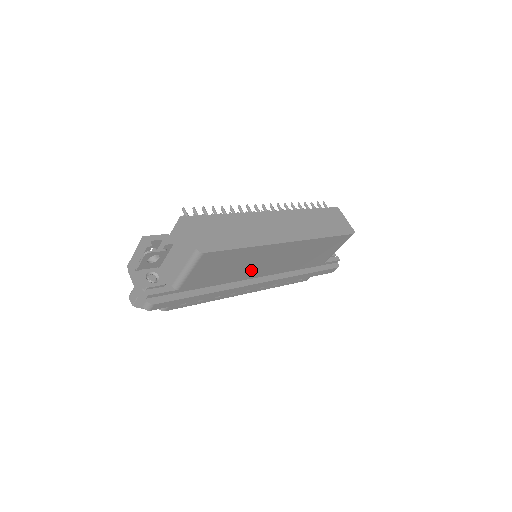
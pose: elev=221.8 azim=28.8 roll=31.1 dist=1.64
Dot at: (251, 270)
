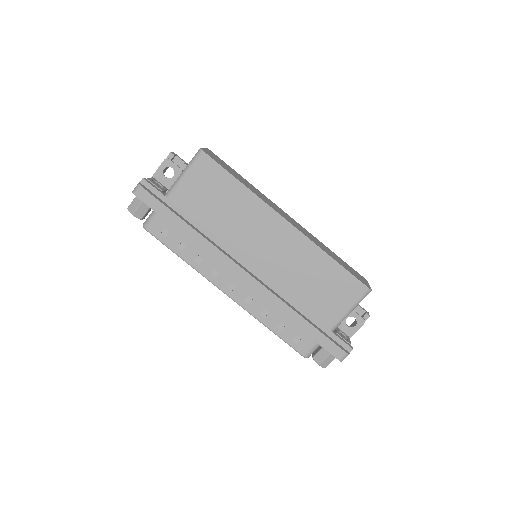
Dot at: (240, 241)
